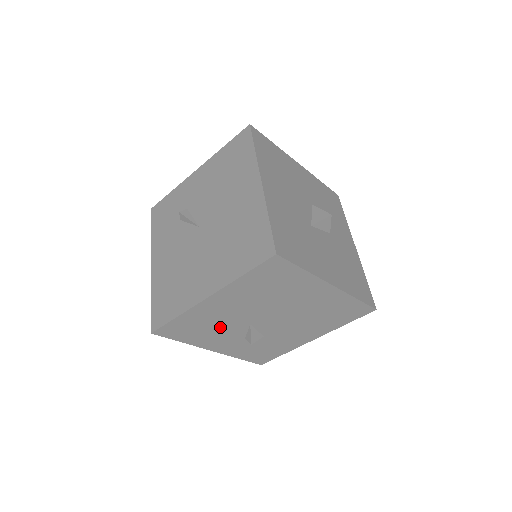
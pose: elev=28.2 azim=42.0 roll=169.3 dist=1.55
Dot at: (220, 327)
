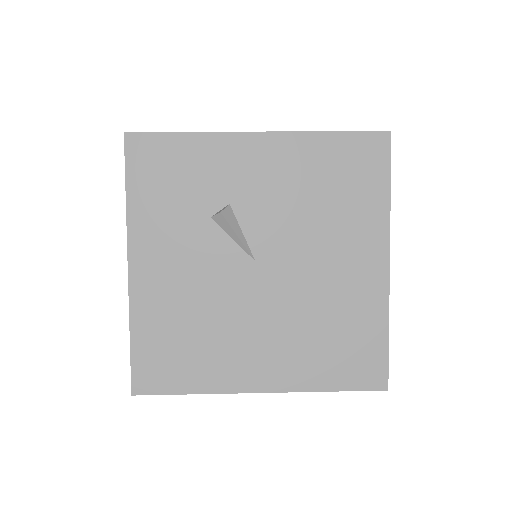
Dot at: occluded
